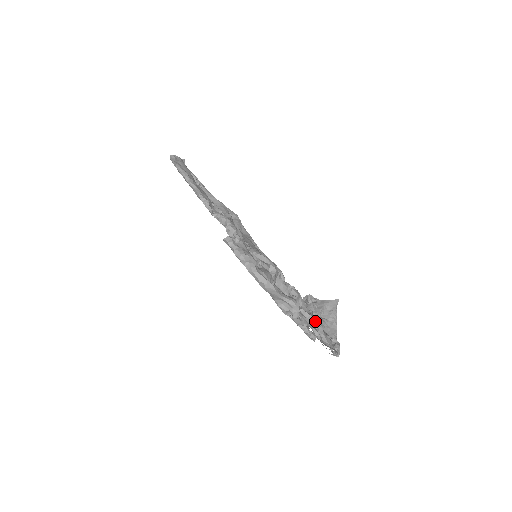
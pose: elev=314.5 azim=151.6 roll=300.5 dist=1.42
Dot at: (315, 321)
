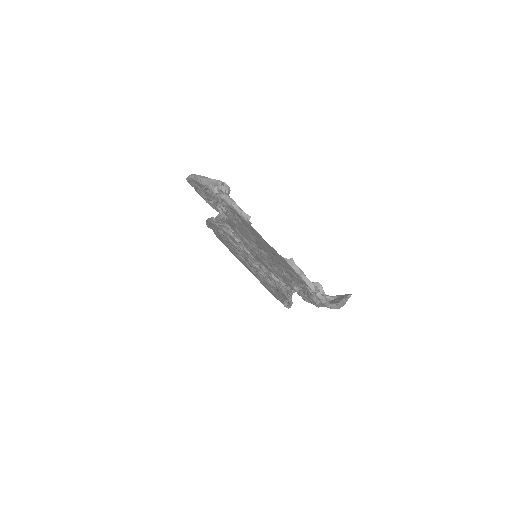
Dot at: occluded
